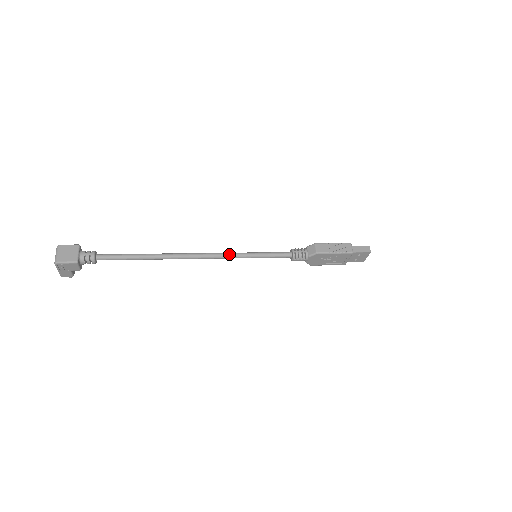
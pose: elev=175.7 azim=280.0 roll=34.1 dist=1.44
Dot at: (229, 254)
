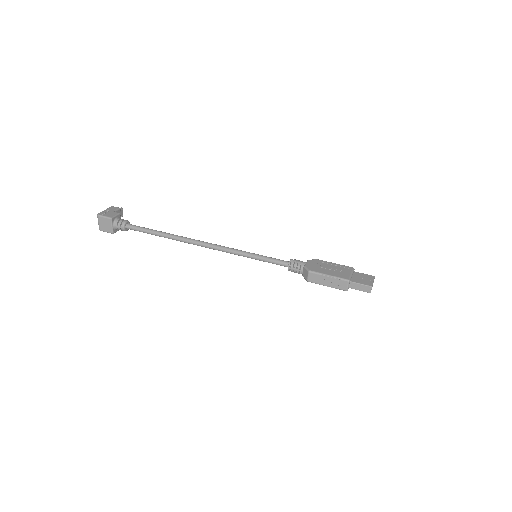
Dot at: (229, 252)
